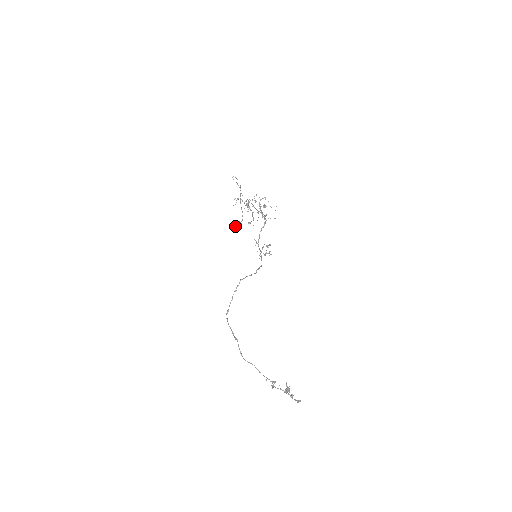
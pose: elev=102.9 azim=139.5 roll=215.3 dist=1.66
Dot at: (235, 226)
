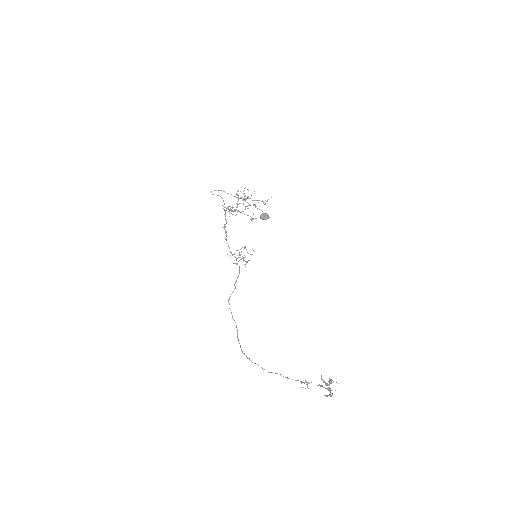
Dot at: occluded
